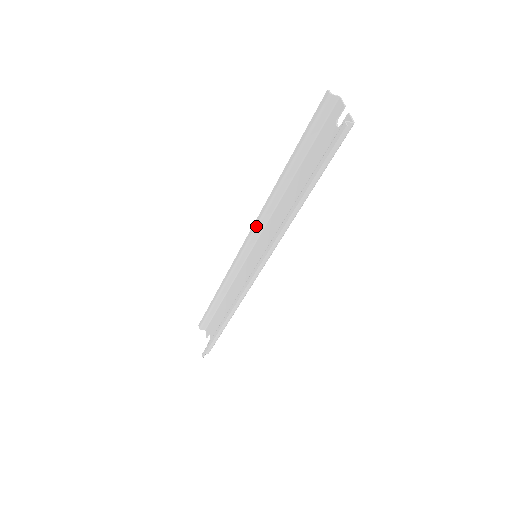
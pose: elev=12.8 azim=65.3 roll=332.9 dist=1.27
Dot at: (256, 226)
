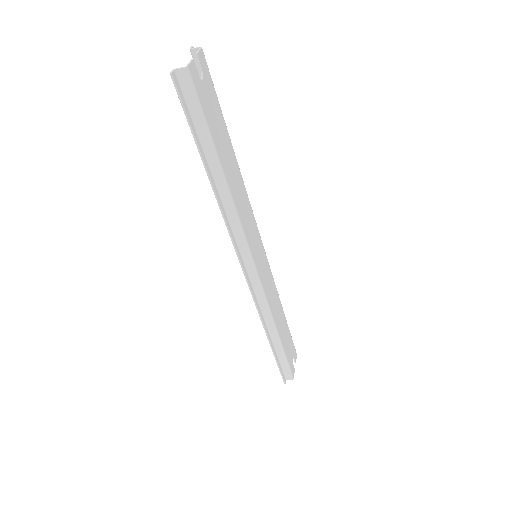
Dot at: occluded
